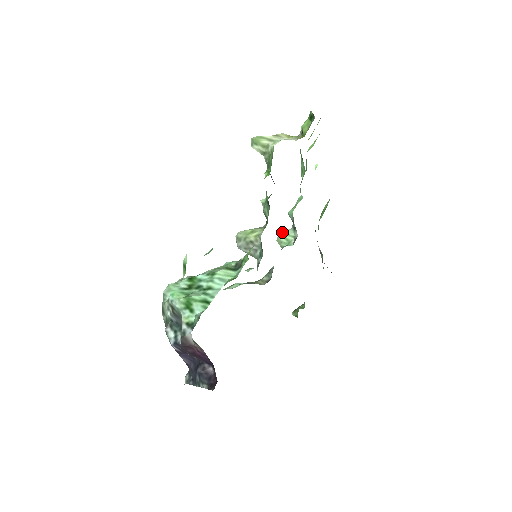
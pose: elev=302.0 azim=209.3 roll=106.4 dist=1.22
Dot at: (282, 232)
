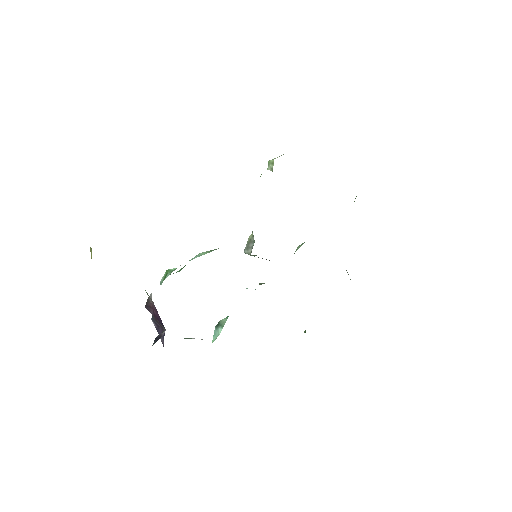
Dot at: (298, 246)
